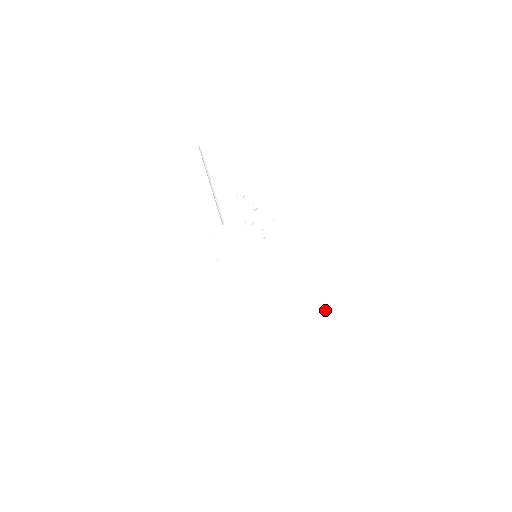
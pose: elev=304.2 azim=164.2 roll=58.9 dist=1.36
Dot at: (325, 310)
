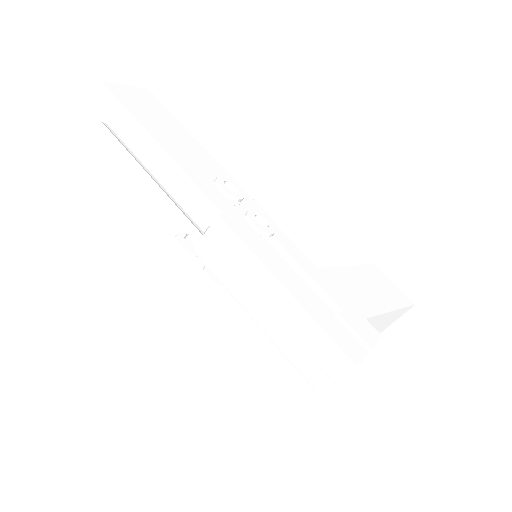
Dot at: (363, 296)
